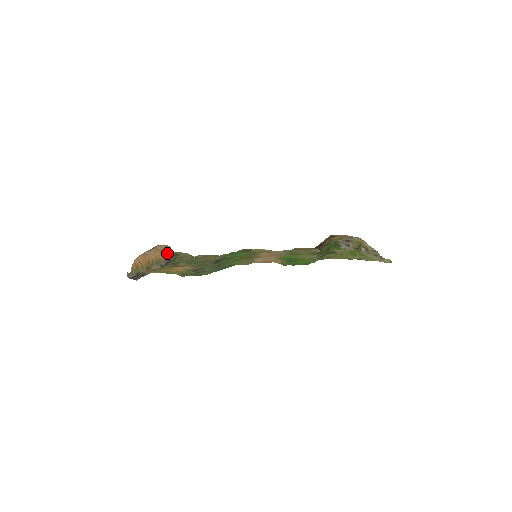
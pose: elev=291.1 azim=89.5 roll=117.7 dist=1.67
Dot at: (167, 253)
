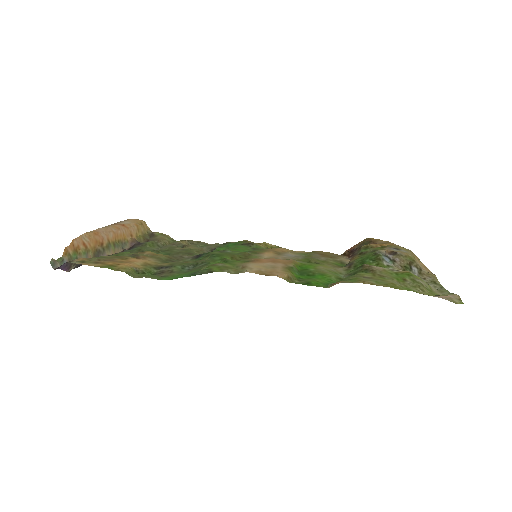
Dot at: (138, 232)
